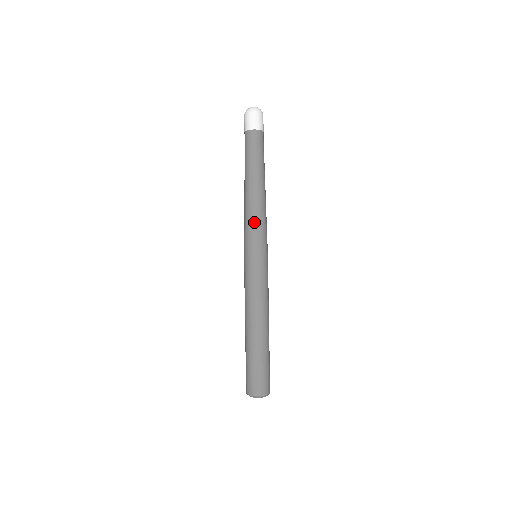
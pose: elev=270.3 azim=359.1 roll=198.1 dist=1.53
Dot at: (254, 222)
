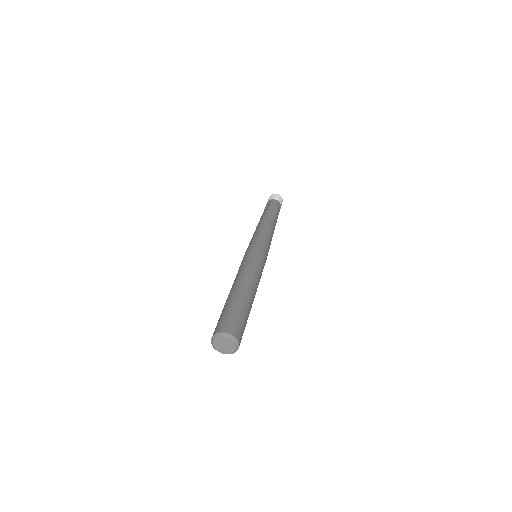
Dot at: (254, 235)
